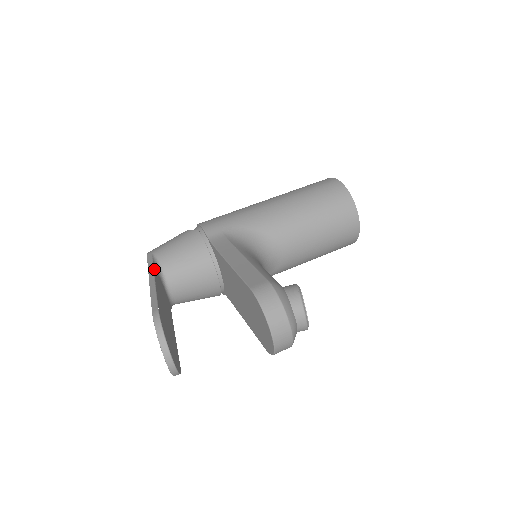
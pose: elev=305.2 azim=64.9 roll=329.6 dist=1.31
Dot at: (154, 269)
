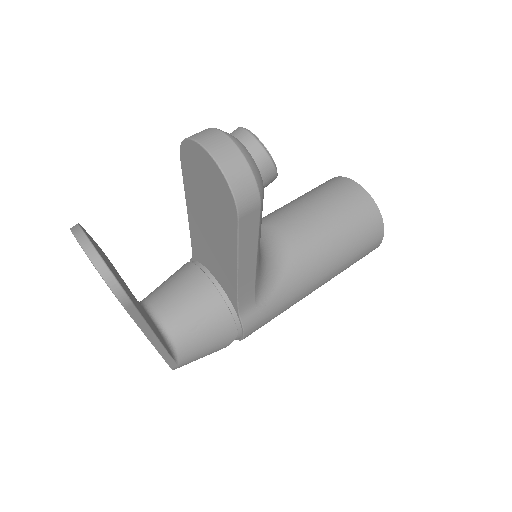
Dot at: occluded
